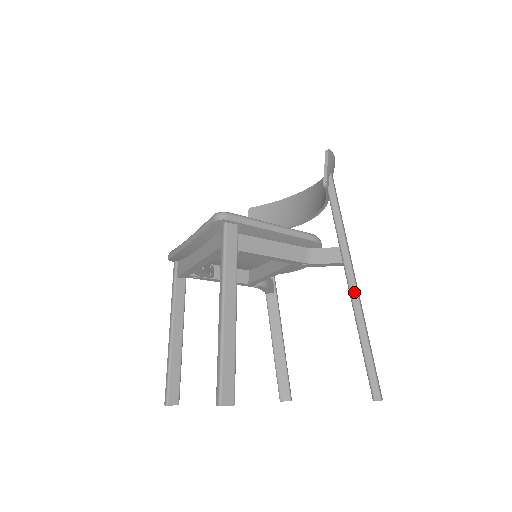
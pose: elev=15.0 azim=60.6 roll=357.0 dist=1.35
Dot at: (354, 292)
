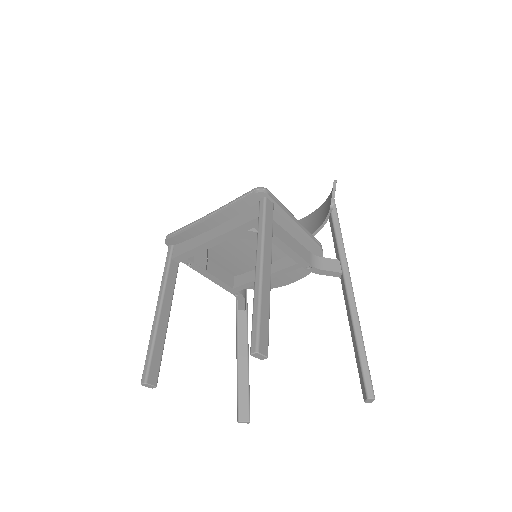
Dot at: (352, 298)
